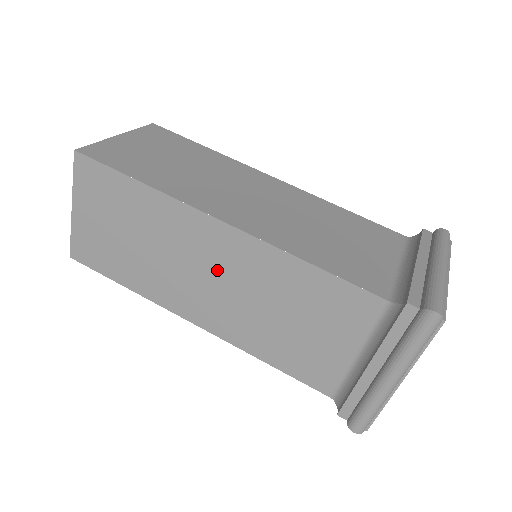
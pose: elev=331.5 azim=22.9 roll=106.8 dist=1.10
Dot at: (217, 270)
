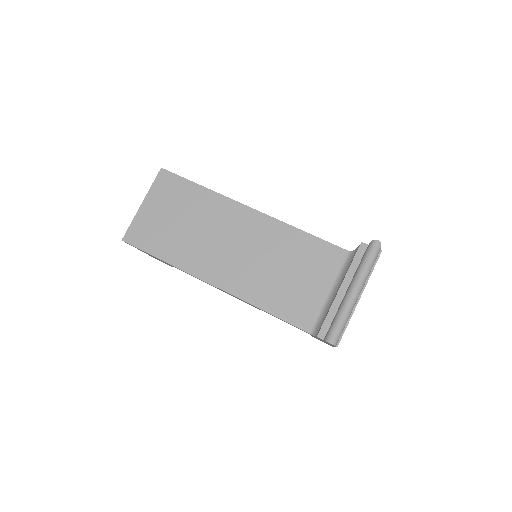
Dot at: (241, 241)
